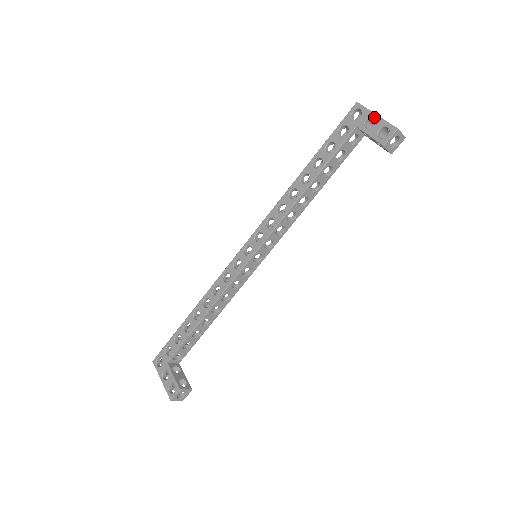
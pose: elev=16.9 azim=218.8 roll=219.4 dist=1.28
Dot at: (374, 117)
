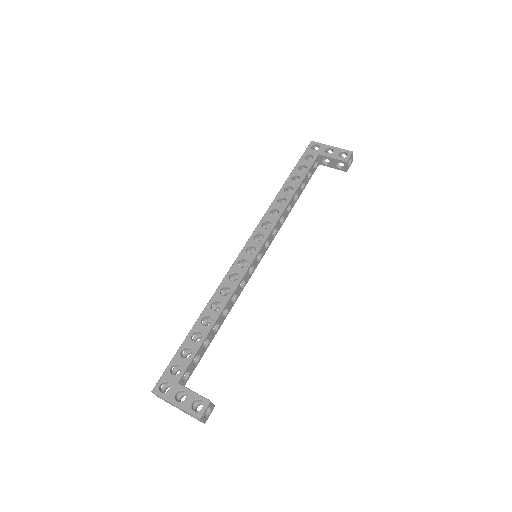
Dot at: (331, 147)
